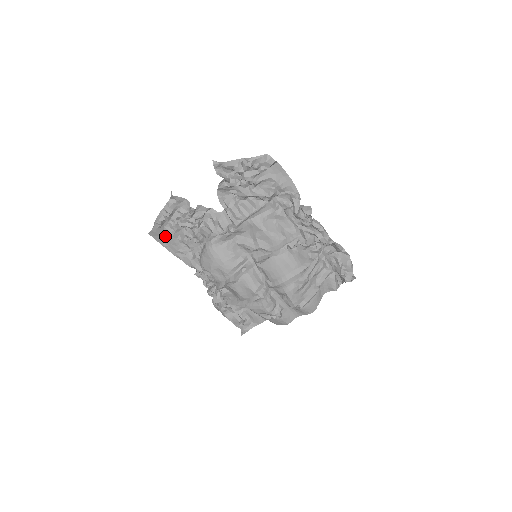
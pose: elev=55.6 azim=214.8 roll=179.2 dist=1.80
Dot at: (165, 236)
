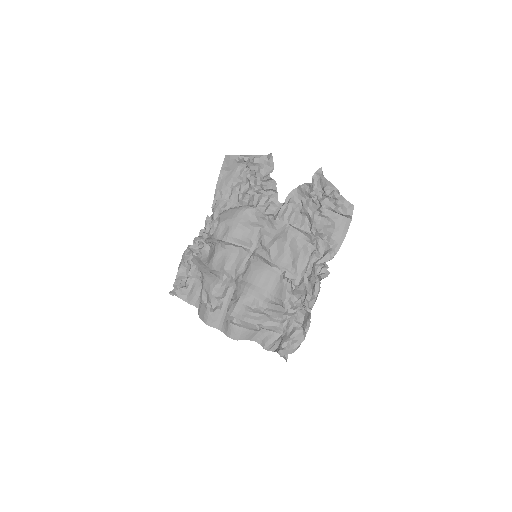
Dot at: (230, 172)
